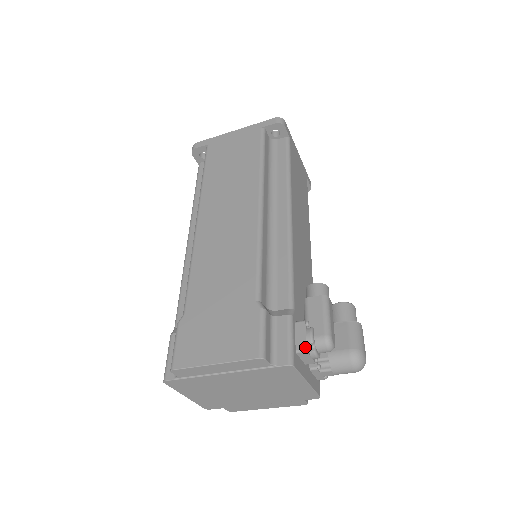
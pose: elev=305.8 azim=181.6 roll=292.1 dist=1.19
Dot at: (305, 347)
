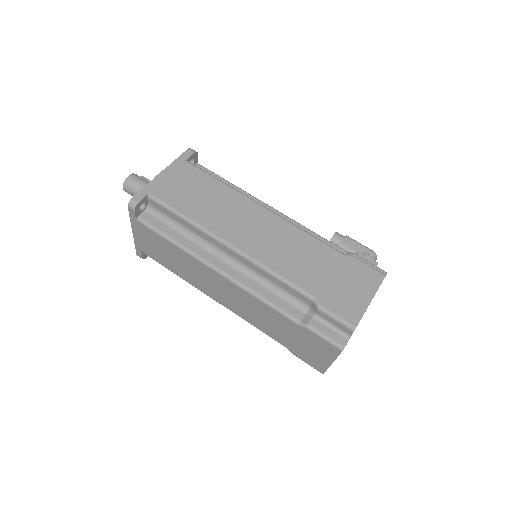
Dot at: (376, 263)
